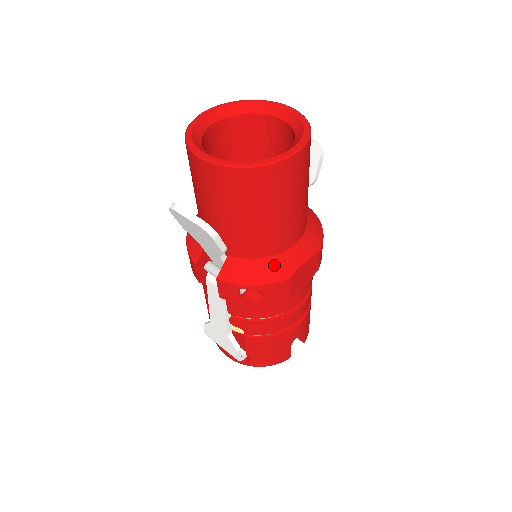
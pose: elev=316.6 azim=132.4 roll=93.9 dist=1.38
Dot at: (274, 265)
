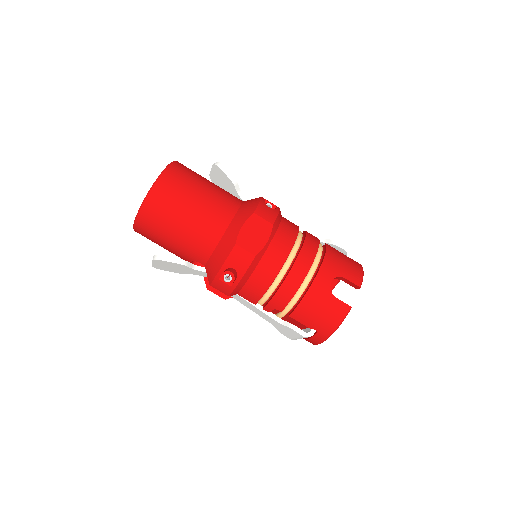
Dot at: (222, 246)
